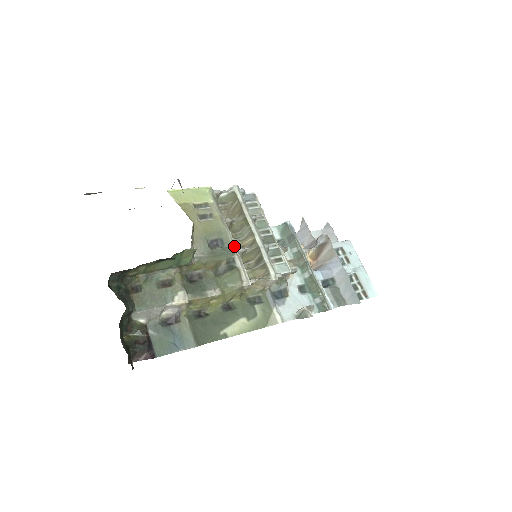
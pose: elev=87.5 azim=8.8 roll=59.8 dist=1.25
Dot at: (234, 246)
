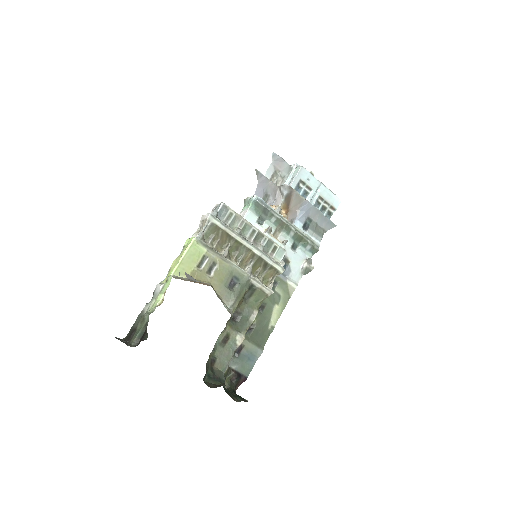
Dot at: (245, 274)
